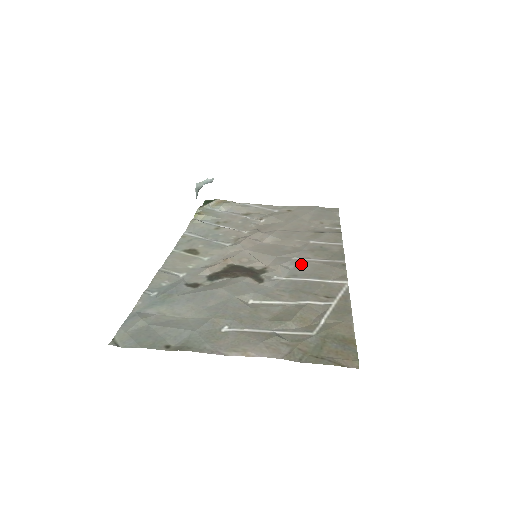
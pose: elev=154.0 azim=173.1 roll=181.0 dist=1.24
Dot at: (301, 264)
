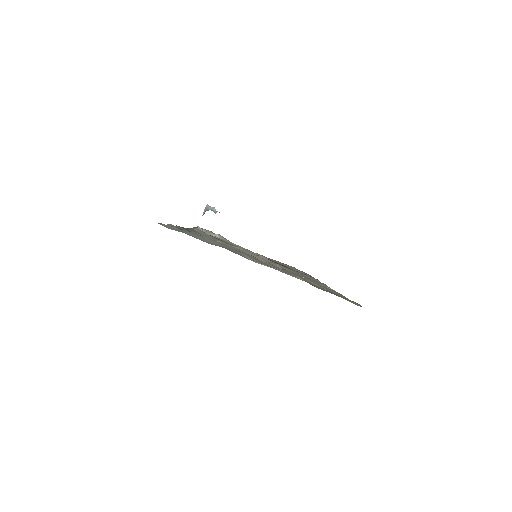
Dot at: (294, 272)
